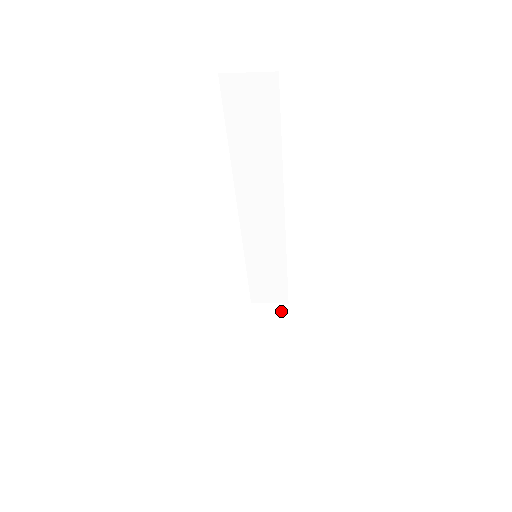
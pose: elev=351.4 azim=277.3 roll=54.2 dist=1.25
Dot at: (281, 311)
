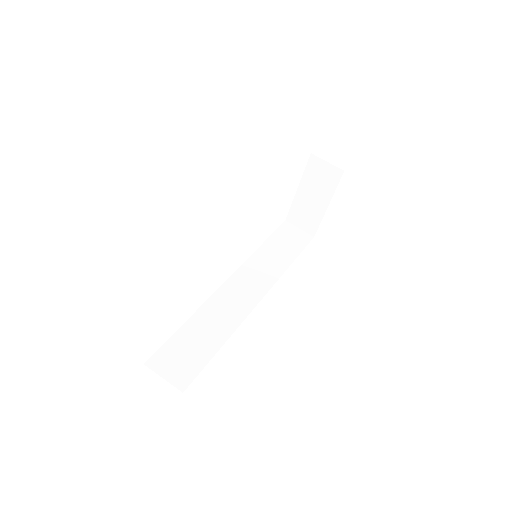
Dot at: (334, 176)
